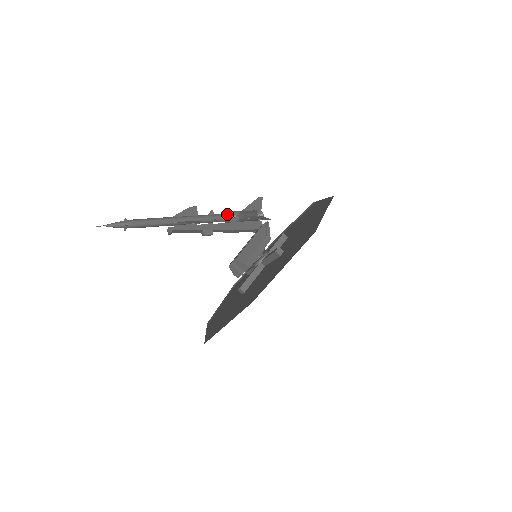
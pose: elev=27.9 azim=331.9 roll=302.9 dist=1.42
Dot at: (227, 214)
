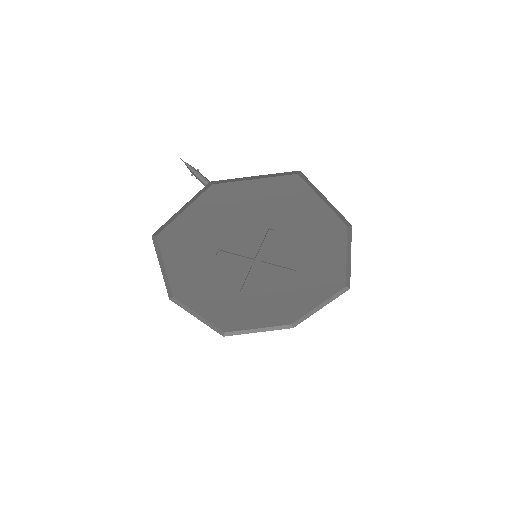
Dot at: occluded
